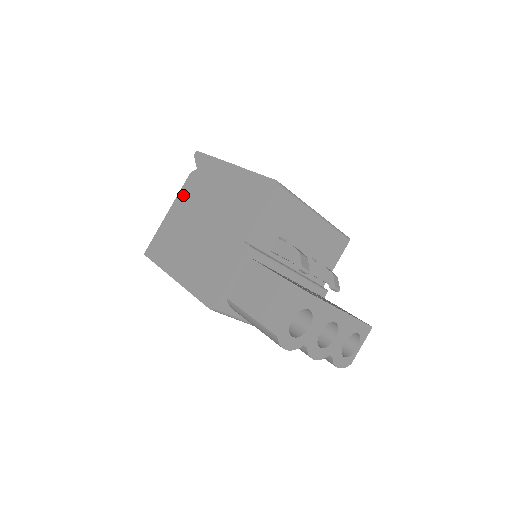
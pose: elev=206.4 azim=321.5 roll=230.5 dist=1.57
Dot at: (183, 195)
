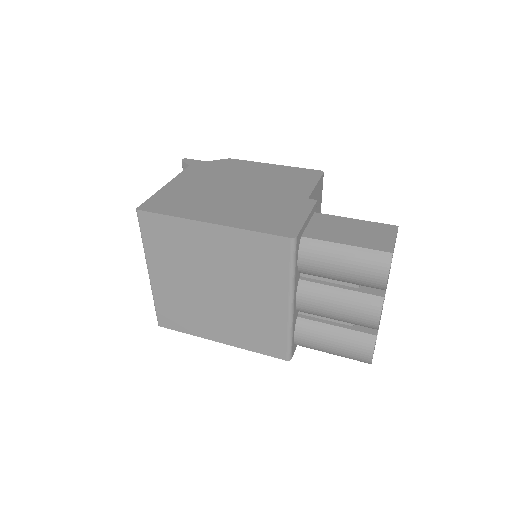
Dot at: (189, 174)
